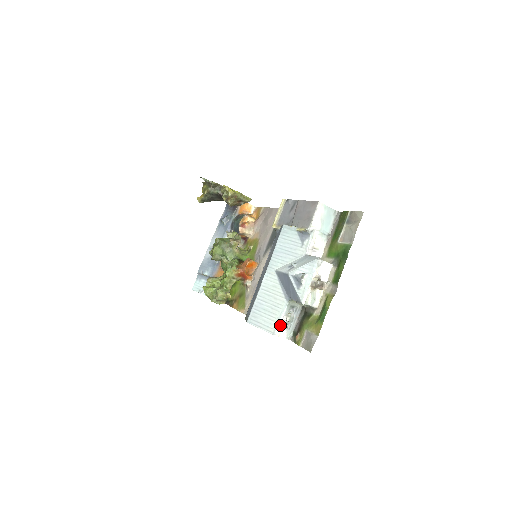
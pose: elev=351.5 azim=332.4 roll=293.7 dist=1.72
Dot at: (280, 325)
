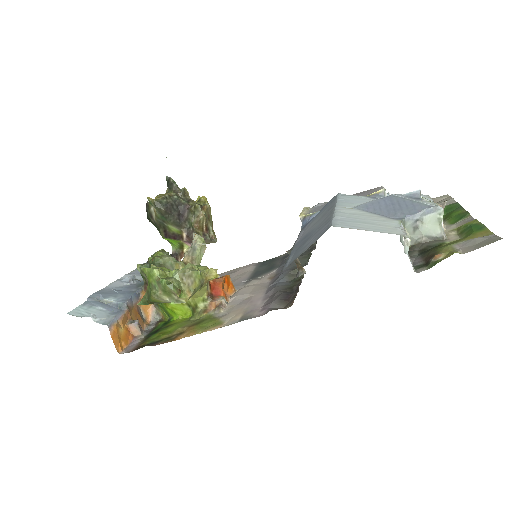
Dot at: occluded
